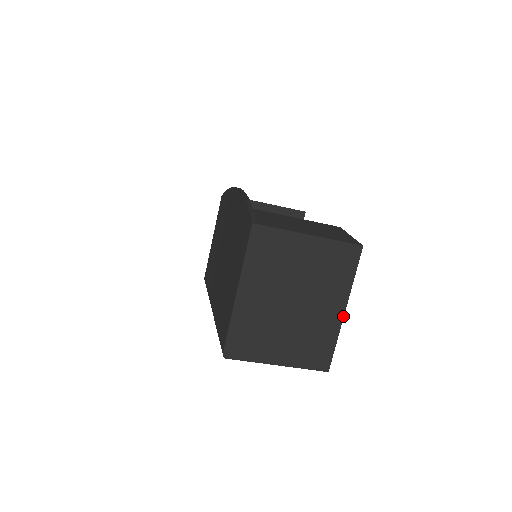
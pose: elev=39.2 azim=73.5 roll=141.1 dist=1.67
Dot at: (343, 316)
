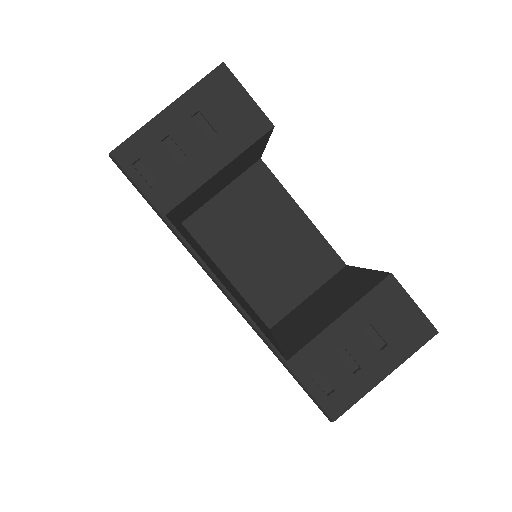
Dot at: occluded
